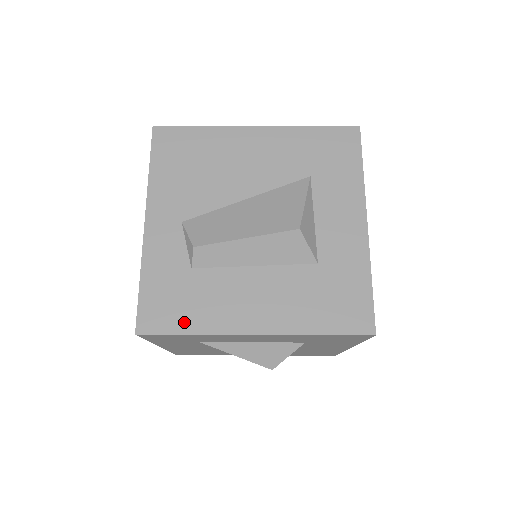
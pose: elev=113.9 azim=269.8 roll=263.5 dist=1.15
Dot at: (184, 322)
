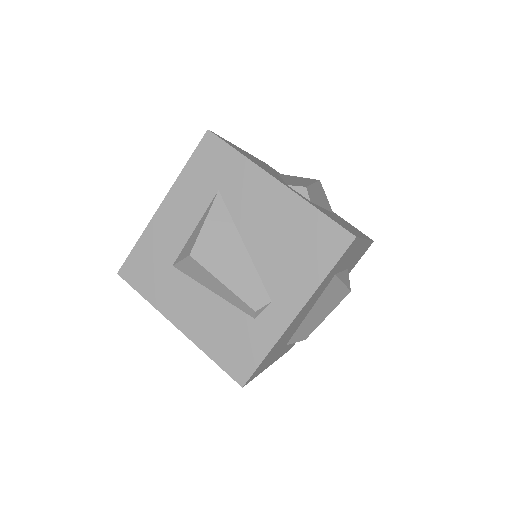
Dot at: occluded
